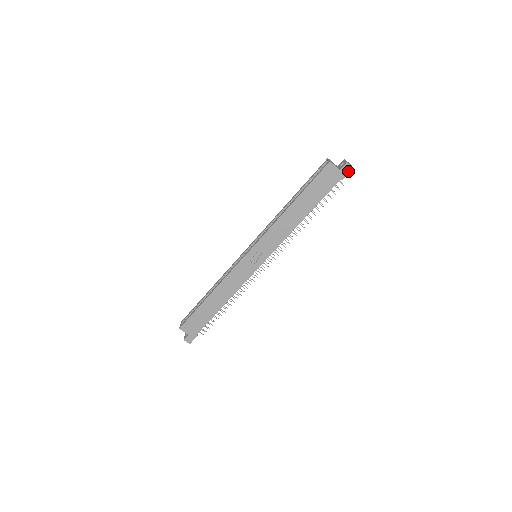
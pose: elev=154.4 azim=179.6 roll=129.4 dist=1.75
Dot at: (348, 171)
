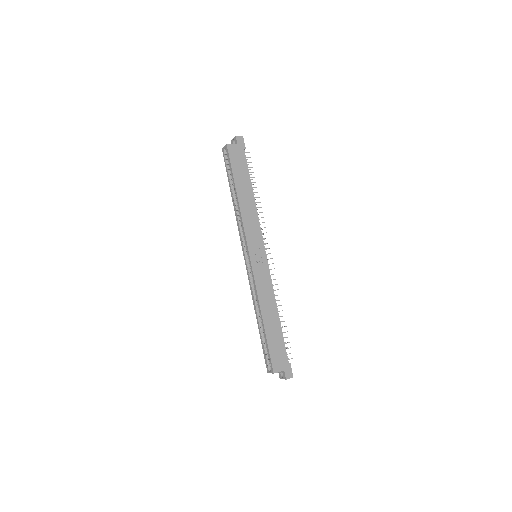
Dot at: (242, 140)
